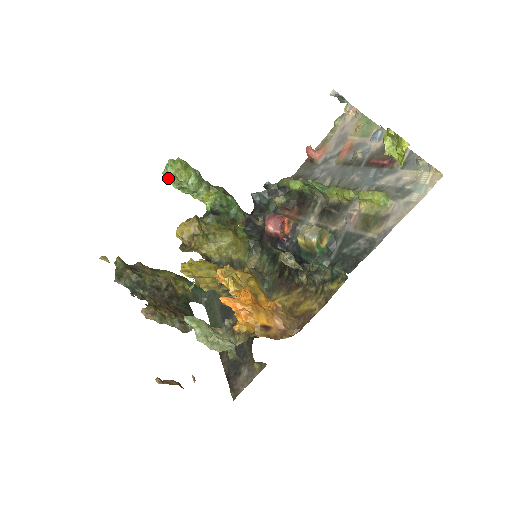
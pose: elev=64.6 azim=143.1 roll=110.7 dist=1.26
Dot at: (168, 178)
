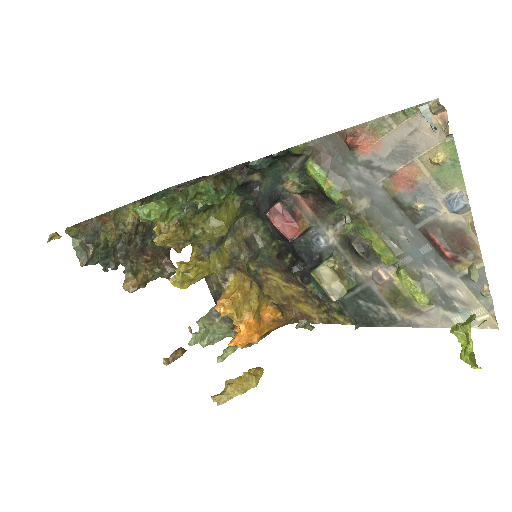
Dot at: occluded
